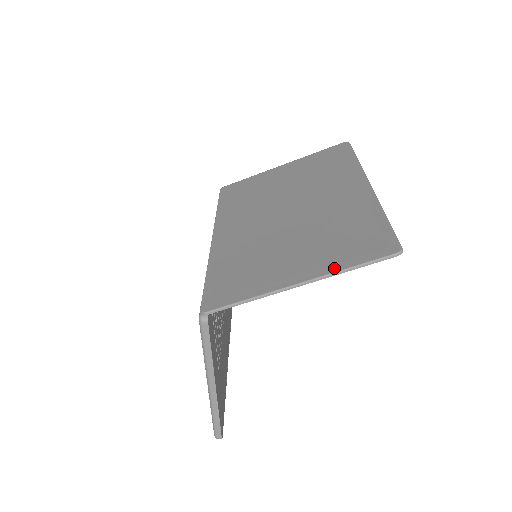
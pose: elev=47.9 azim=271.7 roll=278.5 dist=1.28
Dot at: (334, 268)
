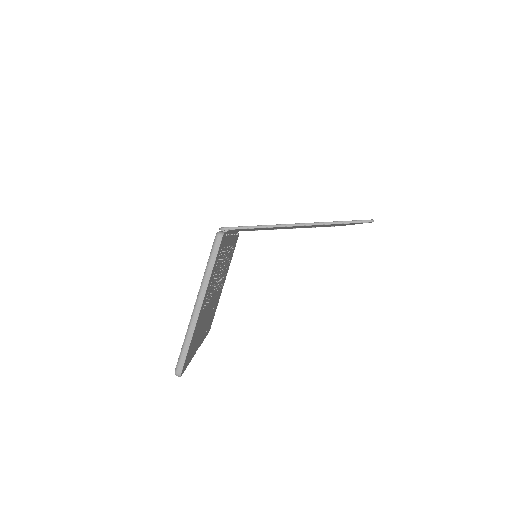
Dot at: (325, 222)
